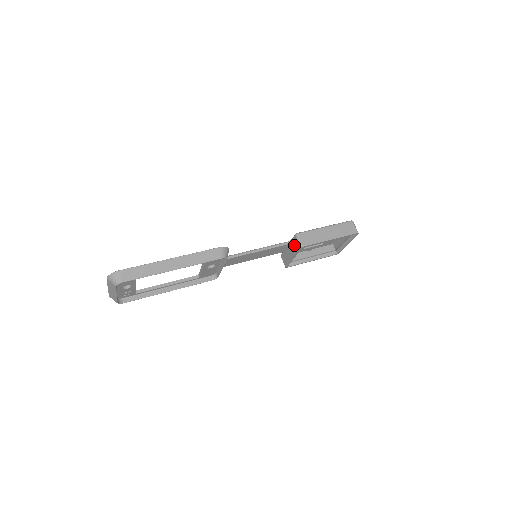
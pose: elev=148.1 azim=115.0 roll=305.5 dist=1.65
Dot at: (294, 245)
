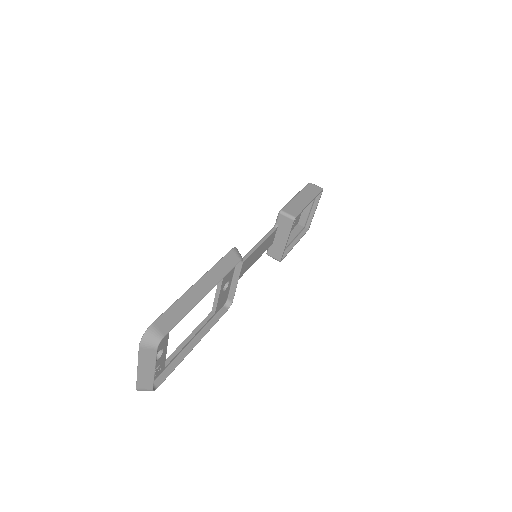
Dot at: (283, 225)
